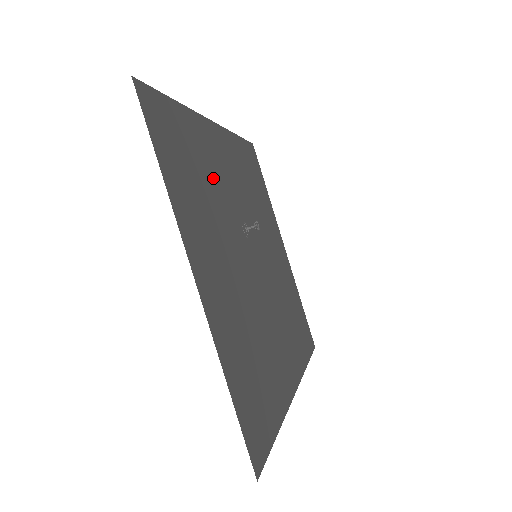
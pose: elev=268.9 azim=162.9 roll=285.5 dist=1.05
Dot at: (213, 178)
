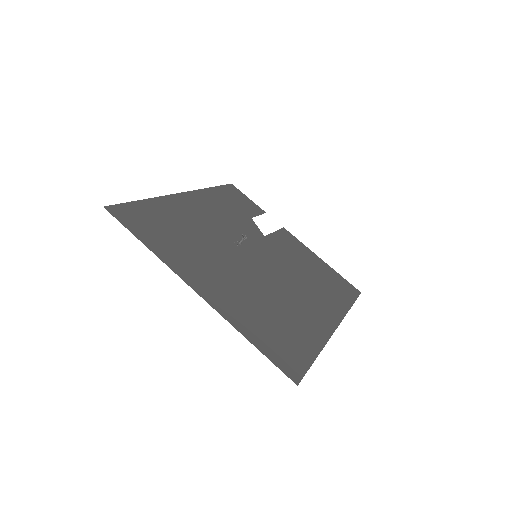
Dot at: (193, 227)
